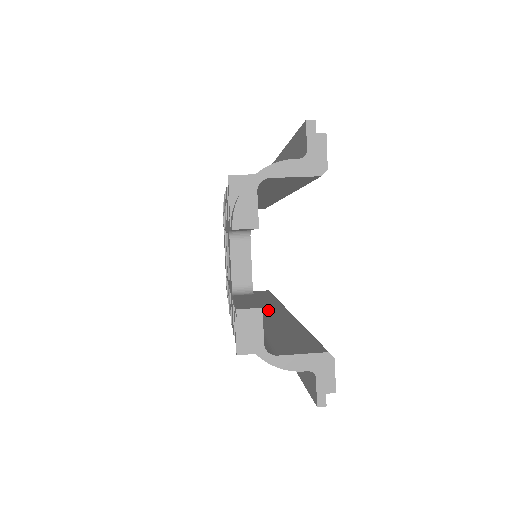
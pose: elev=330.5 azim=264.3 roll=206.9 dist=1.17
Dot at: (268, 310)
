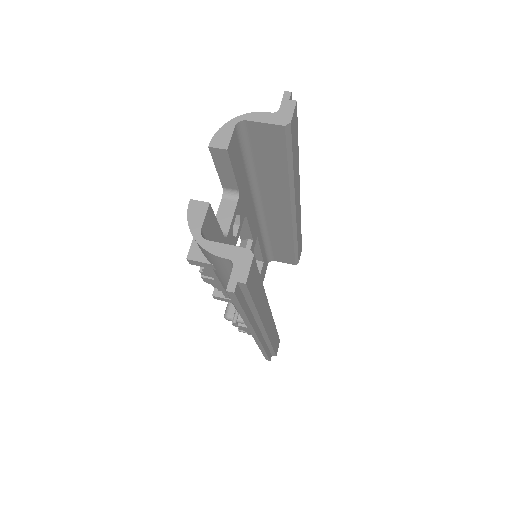
Dot at: occluded
